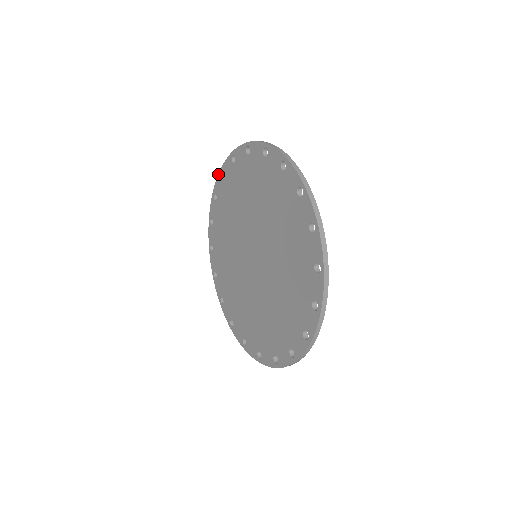
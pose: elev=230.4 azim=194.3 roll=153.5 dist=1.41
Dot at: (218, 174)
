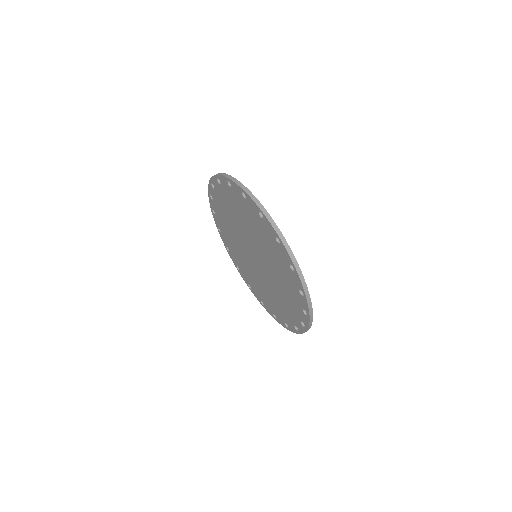
Dot at: occluded
